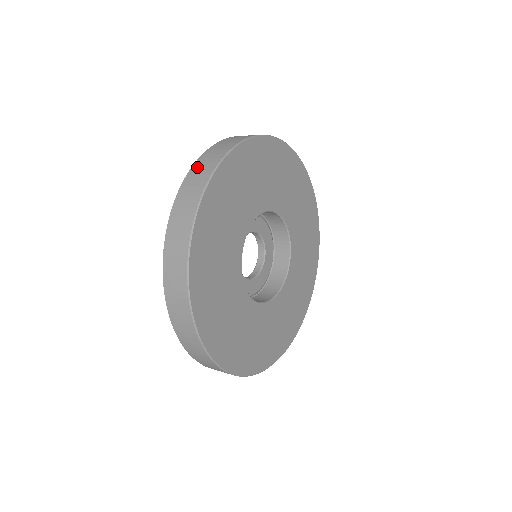
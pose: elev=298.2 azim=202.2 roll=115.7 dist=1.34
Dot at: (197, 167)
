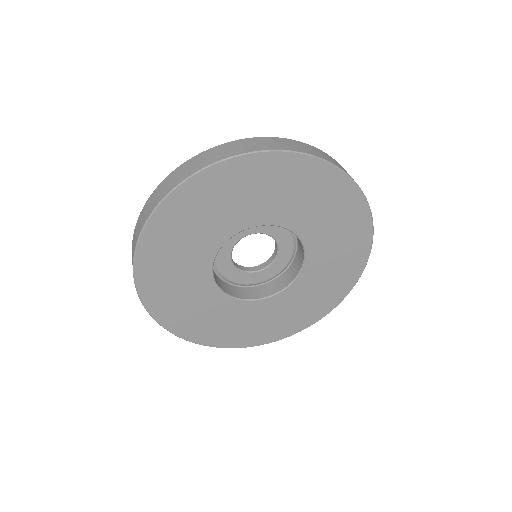
Dot at: (220, 148)
